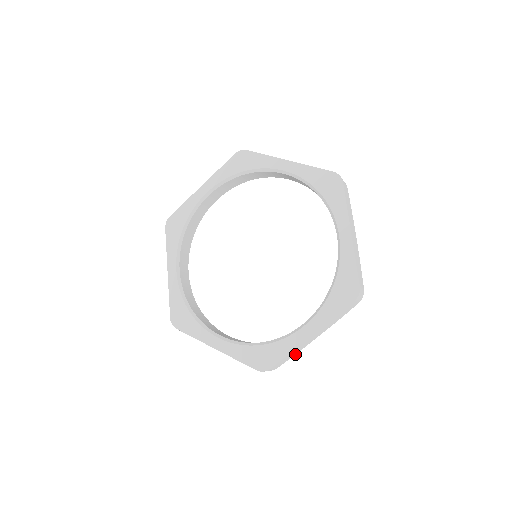
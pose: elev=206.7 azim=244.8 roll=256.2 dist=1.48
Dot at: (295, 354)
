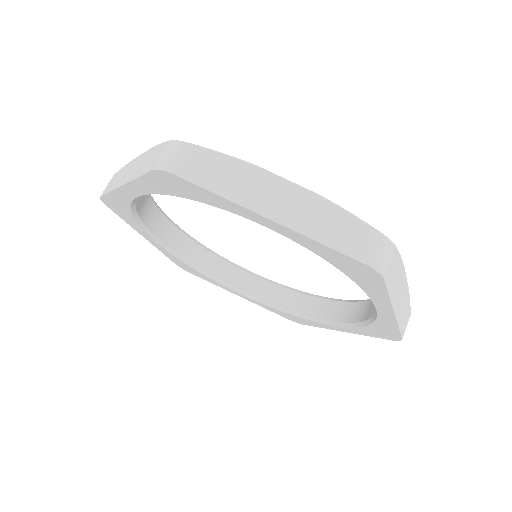
Dot at: (409, 299)
